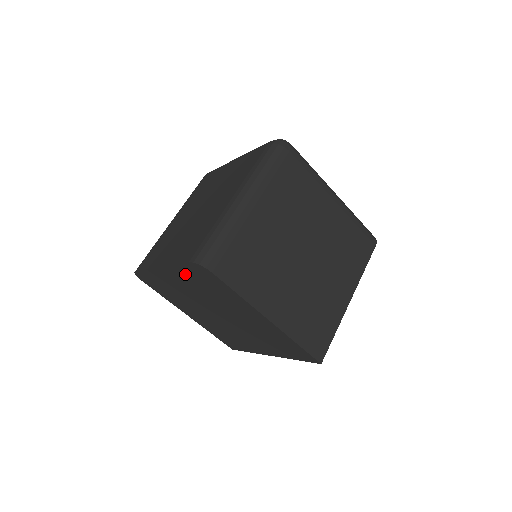
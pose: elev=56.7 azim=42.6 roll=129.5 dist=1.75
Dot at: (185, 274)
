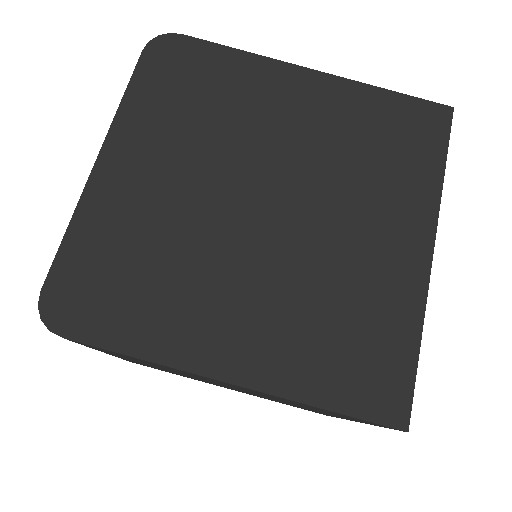
Dot at: (149, 107)
